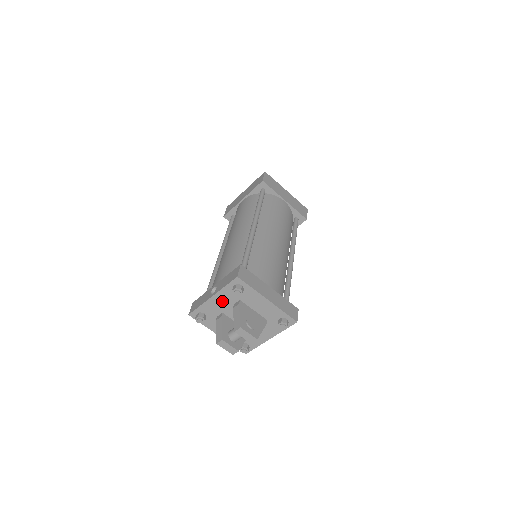
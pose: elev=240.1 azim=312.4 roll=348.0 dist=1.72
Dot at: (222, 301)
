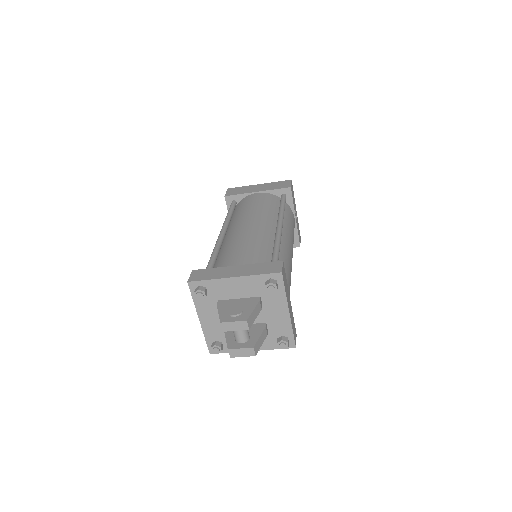
Dot at: (210, 316)
